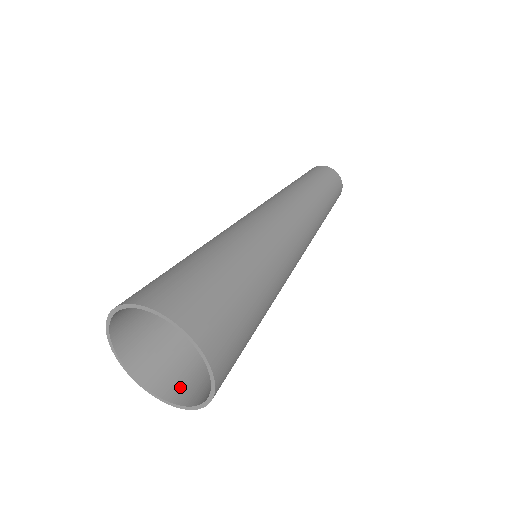
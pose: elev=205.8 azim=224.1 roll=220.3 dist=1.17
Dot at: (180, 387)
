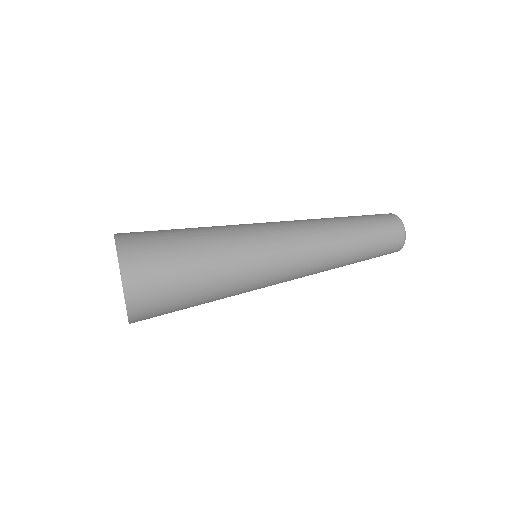
Dot at: occluded
